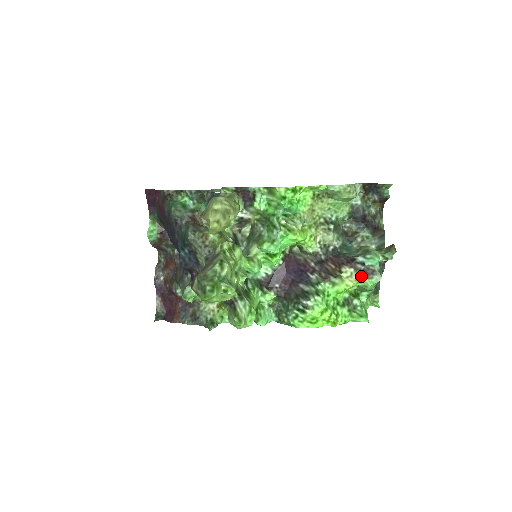
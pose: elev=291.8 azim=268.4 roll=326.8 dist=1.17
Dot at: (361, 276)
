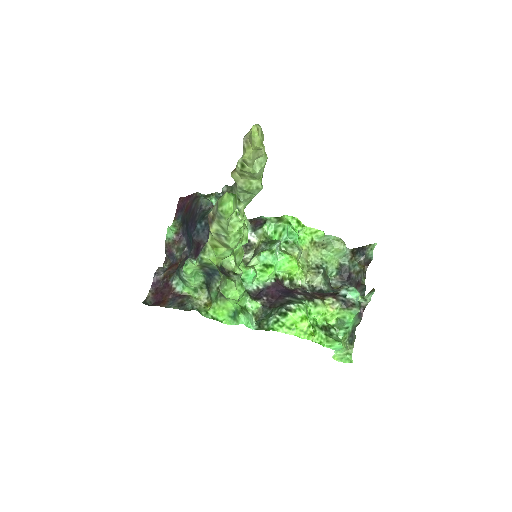
Dot at: (341, 307)
